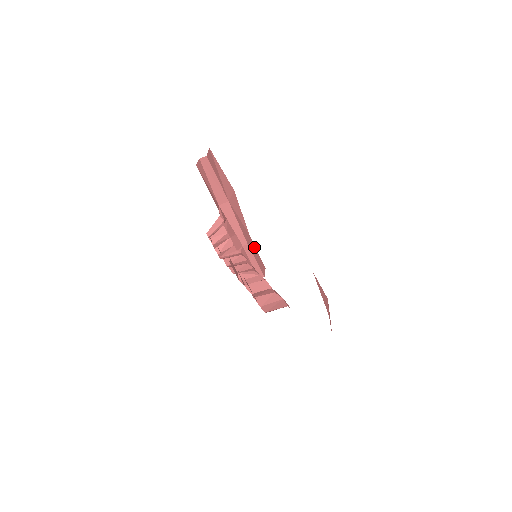
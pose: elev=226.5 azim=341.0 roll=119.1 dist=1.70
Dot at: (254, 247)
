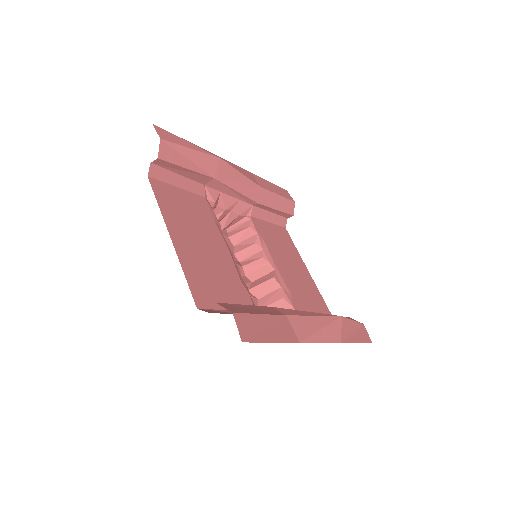
Dot at: (271, 194)
